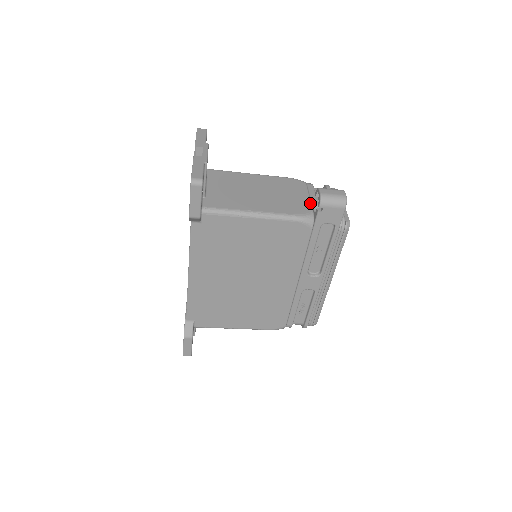
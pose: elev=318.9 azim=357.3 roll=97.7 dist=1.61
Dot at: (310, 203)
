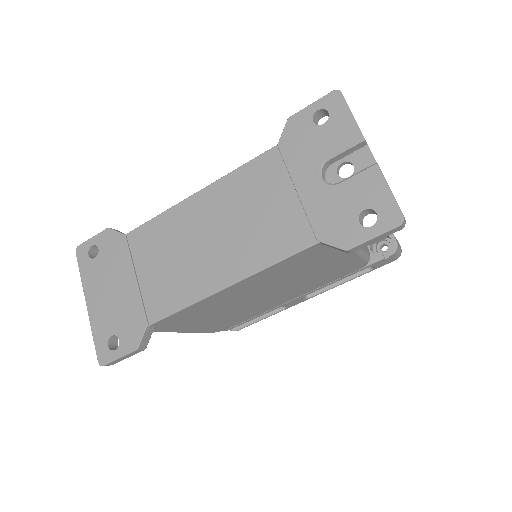
Dot at: occluded
